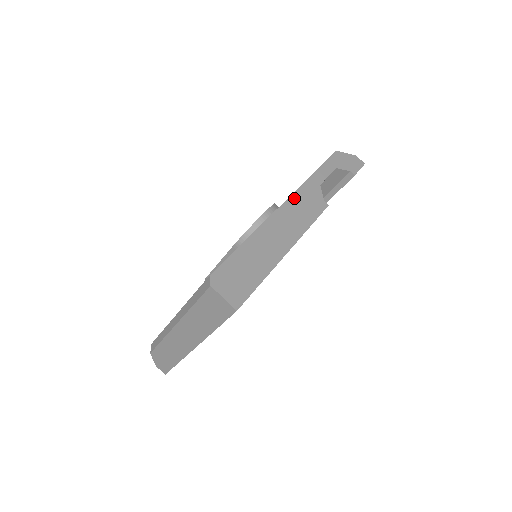
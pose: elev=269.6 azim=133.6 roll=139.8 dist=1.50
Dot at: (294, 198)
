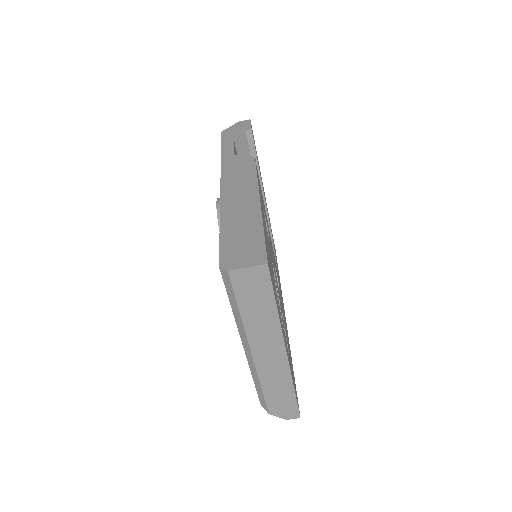
Dot at: (225, 176)
